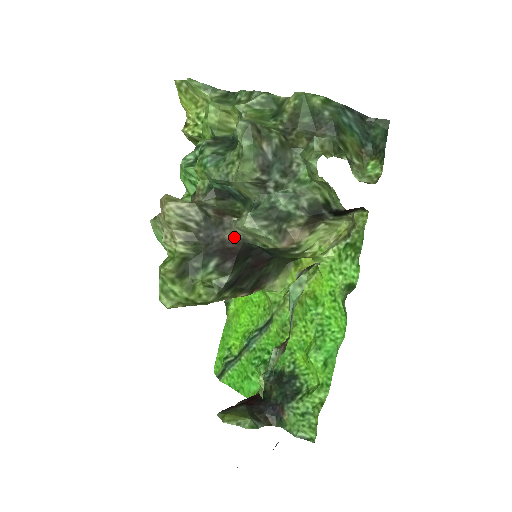
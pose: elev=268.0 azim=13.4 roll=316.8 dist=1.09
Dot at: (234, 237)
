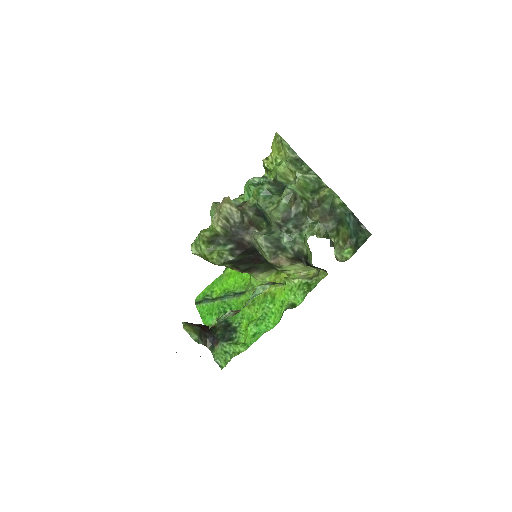
Dot at: (250, 240)
